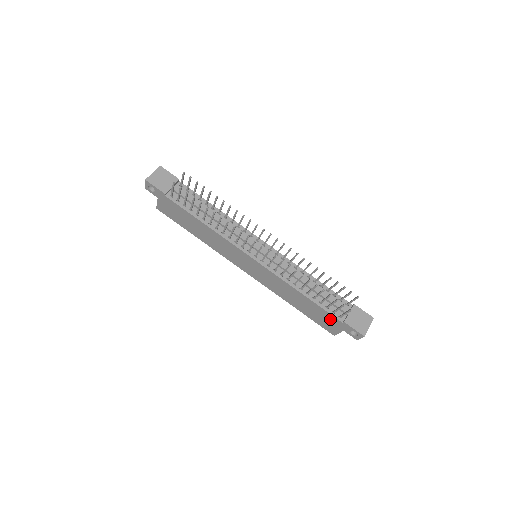
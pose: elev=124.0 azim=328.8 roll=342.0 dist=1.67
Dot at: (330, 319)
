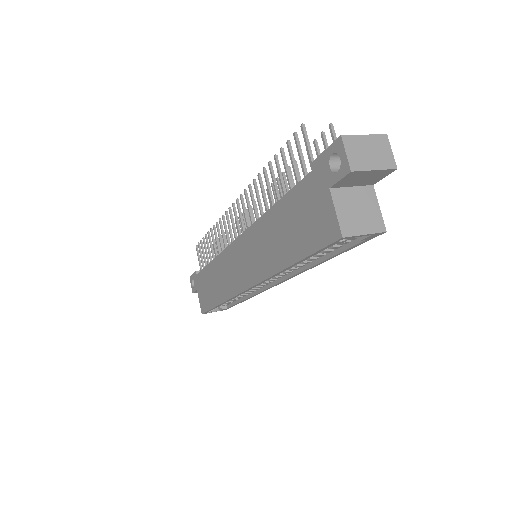
Dot at: (307, 197)
